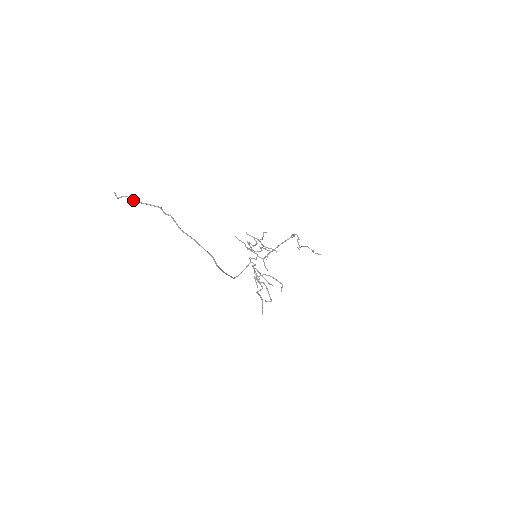
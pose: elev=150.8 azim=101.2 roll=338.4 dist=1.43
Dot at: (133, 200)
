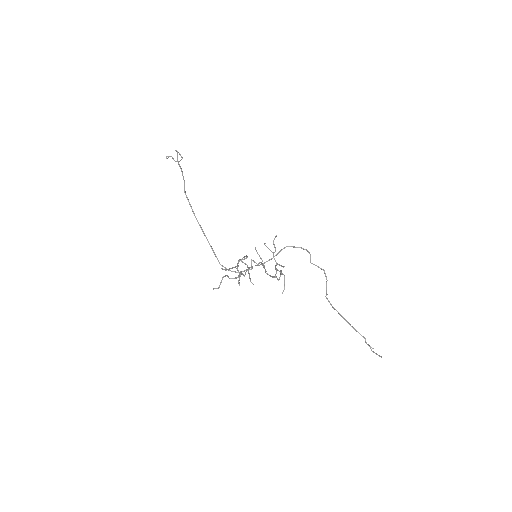
Dot at: occluded
